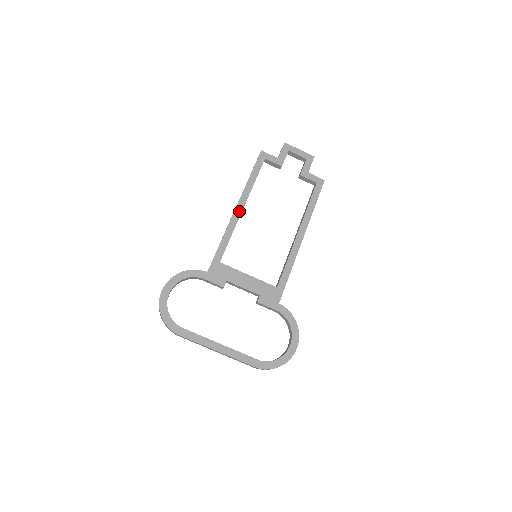
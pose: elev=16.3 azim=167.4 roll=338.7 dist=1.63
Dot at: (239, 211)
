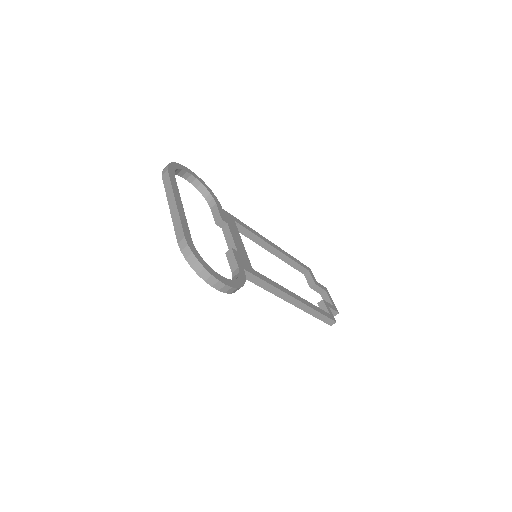
Dot at: (271, 244)
